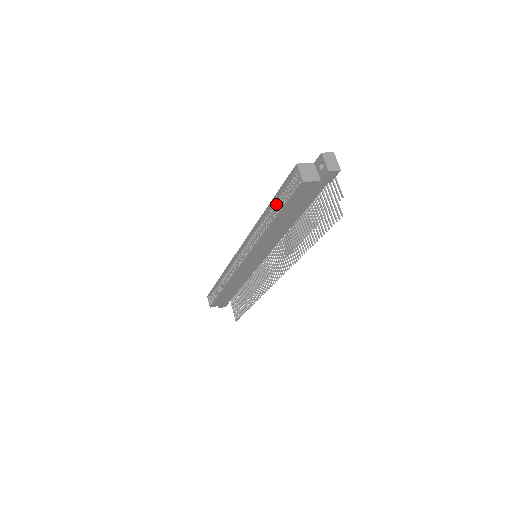
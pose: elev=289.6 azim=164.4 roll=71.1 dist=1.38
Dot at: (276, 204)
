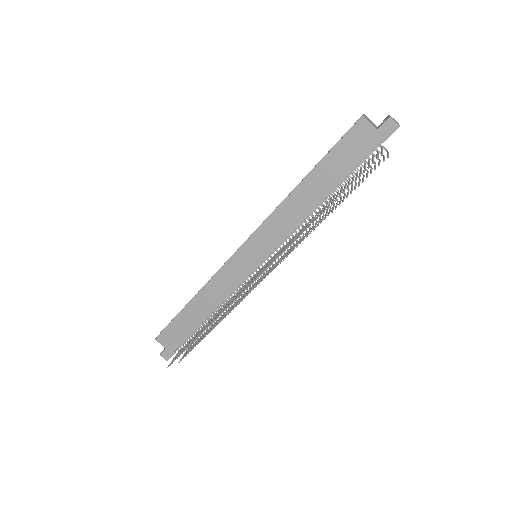
Dot at: occluded
